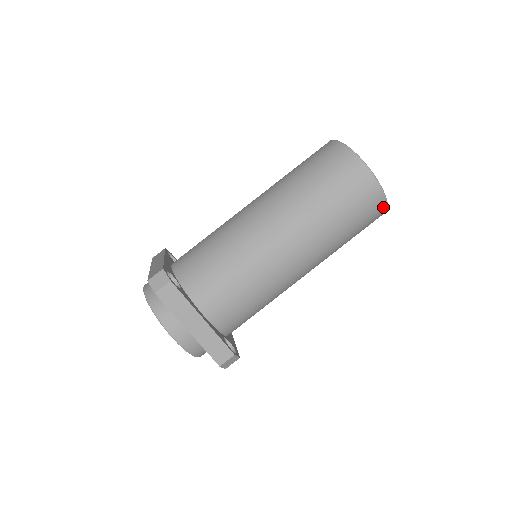
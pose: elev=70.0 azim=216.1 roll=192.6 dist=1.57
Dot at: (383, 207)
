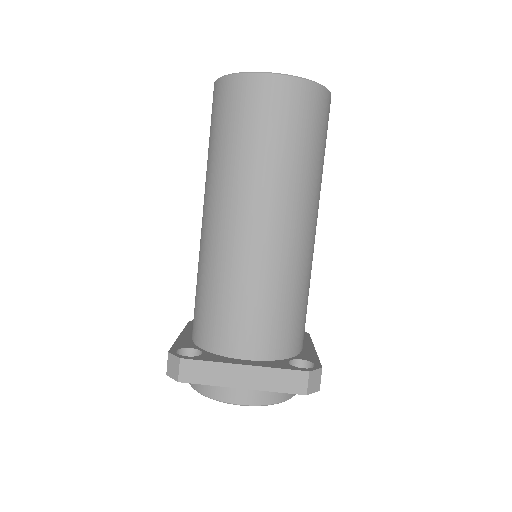
Dot at: (315, 90)
